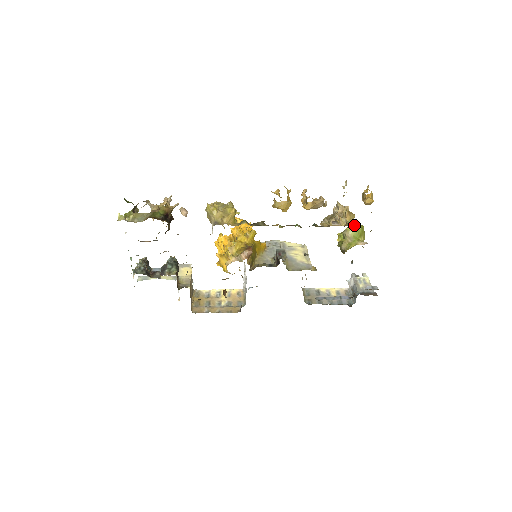
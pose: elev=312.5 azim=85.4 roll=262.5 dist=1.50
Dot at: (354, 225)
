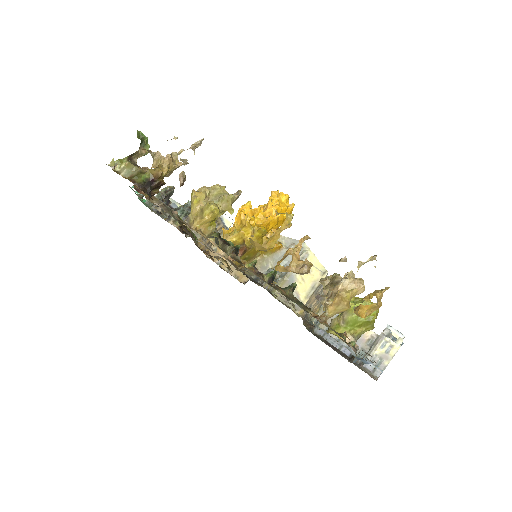
Dot at: occluded
